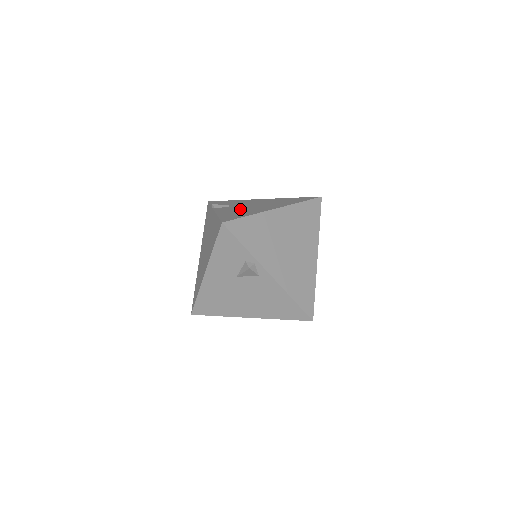
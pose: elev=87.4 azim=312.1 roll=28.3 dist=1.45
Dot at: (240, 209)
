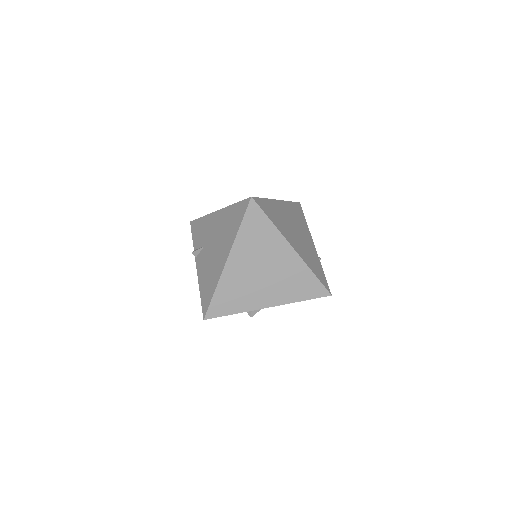
Dot at: (208, 264)
